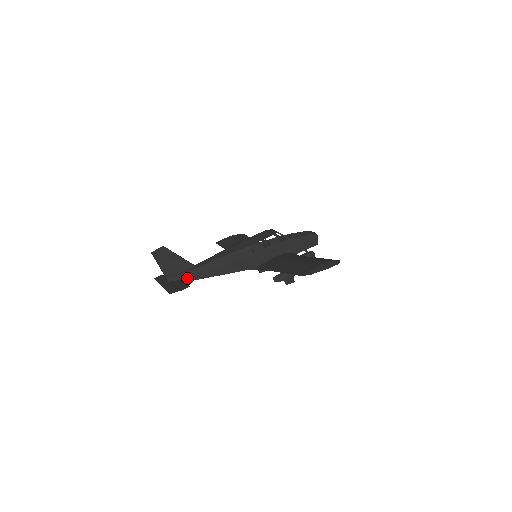
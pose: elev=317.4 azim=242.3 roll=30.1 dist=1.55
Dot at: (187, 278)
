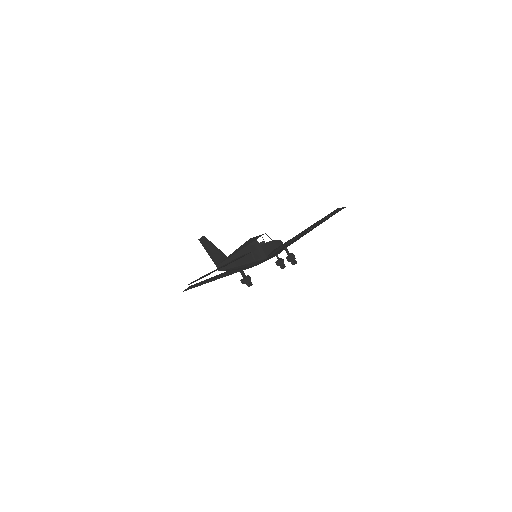
Dot at: (228, 265)
